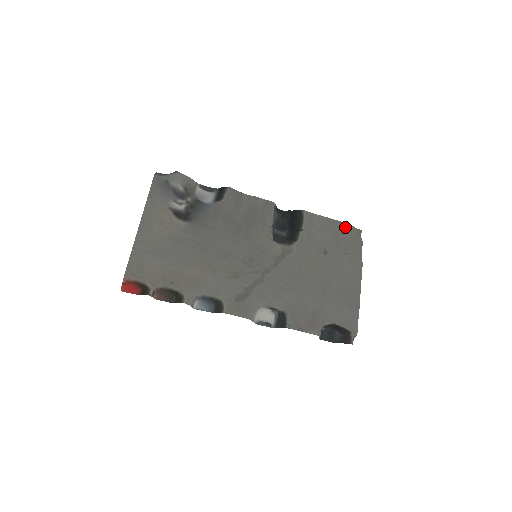
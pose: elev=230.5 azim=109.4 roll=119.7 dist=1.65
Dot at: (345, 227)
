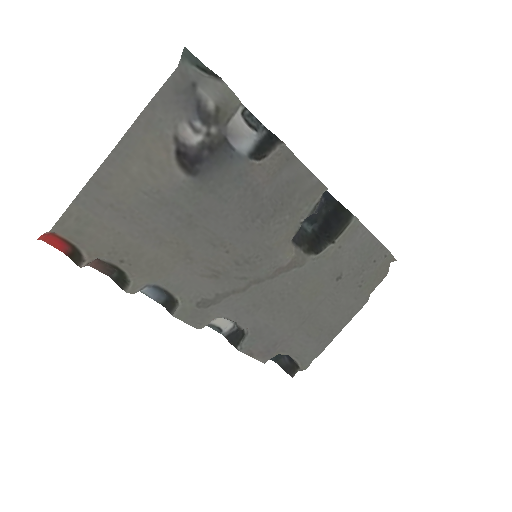
Dot at: (383, 255)
